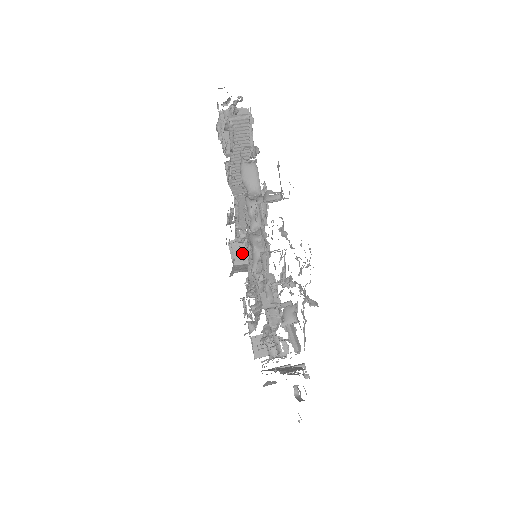
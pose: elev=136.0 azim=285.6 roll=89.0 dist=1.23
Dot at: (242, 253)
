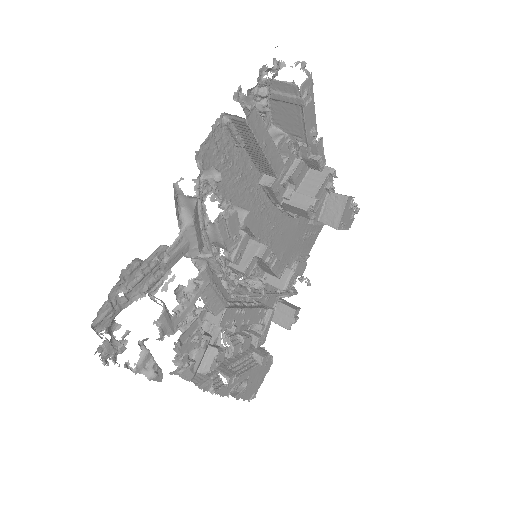
Dot at: (333, 213)
